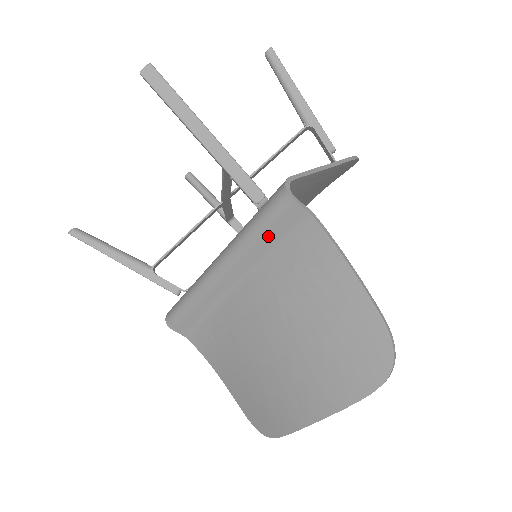
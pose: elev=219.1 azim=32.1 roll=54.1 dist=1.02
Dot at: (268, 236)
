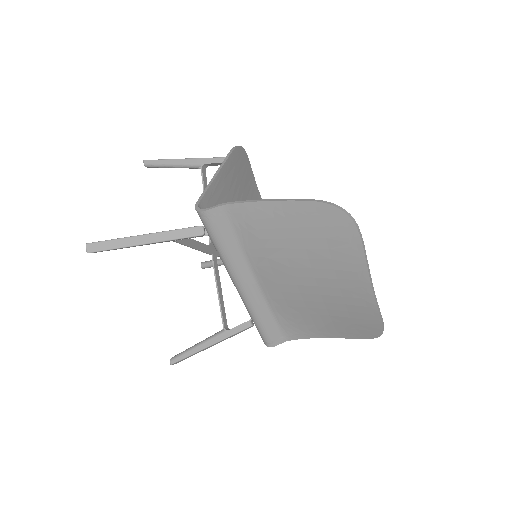
Dot at: (226, 240)
